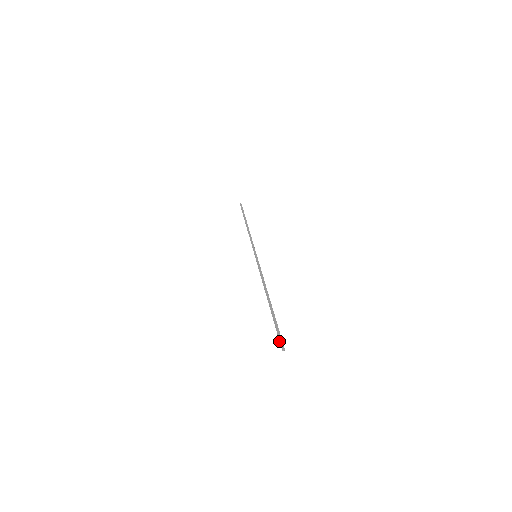
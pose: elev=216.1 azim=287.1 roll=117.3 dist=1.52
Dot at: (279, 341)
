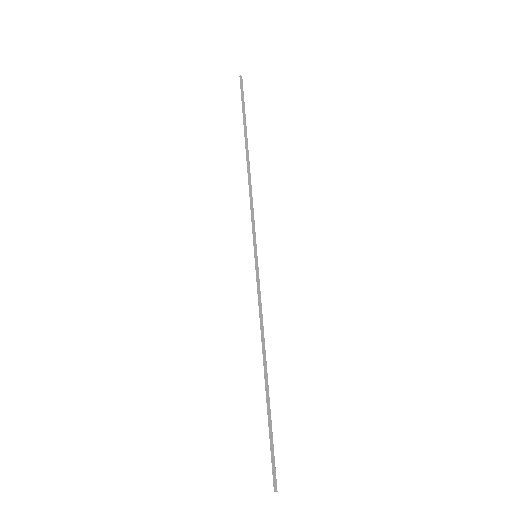
Dot at: (272, 472)
